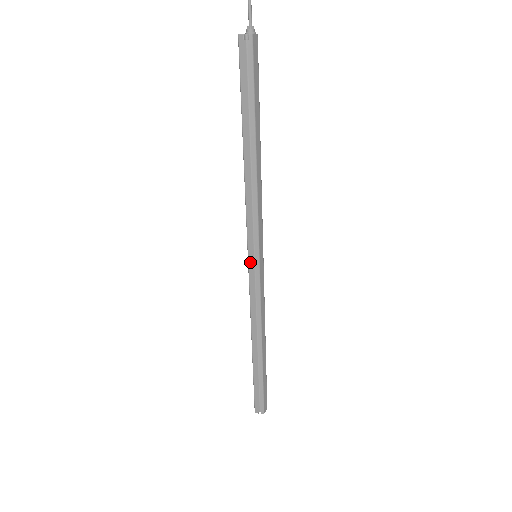
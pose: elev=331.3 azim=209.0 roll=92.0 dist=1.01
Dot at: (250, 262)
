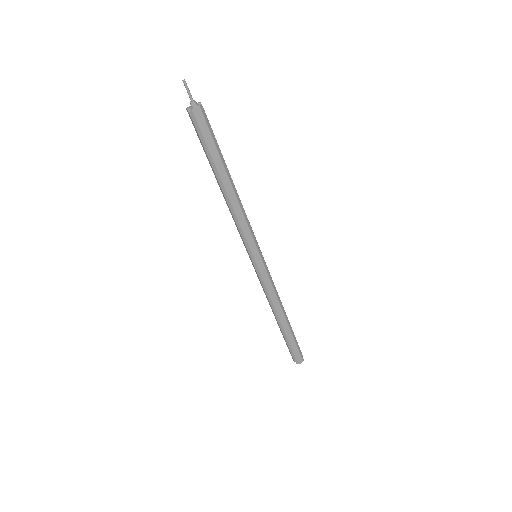
Dot at: (251, 260)
